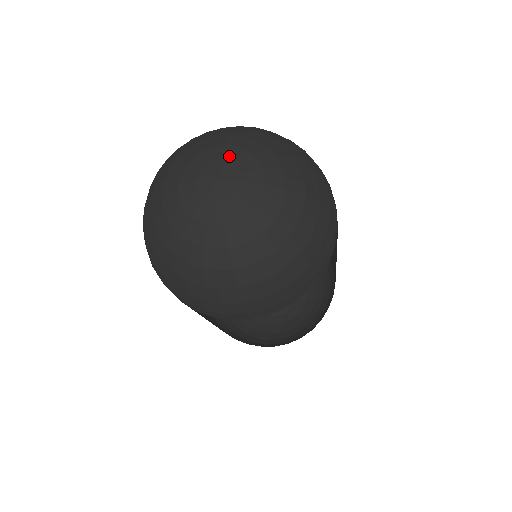
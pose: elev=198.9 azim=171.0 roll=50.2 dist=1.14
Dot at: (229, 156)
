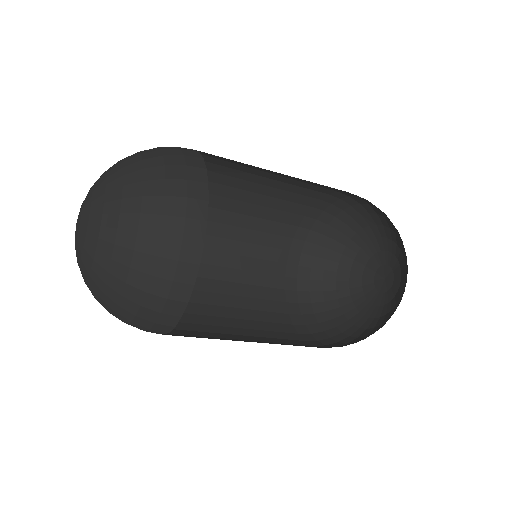
Dot at: (85, 200)
